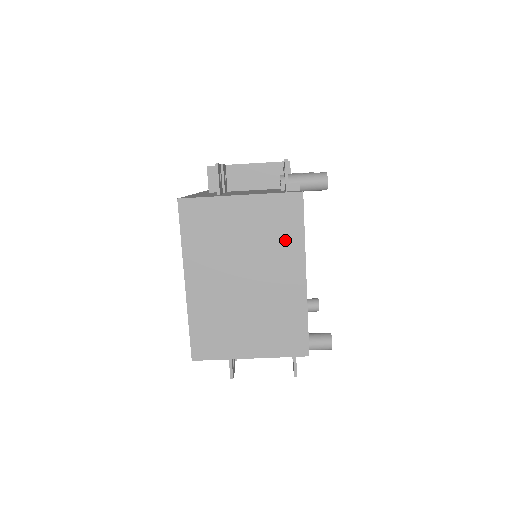
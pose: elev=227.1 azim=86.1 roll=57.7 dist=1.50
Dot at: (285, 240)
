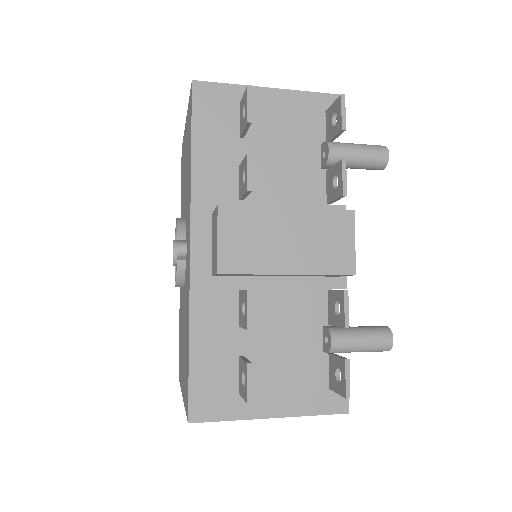
Dot at: occluded
